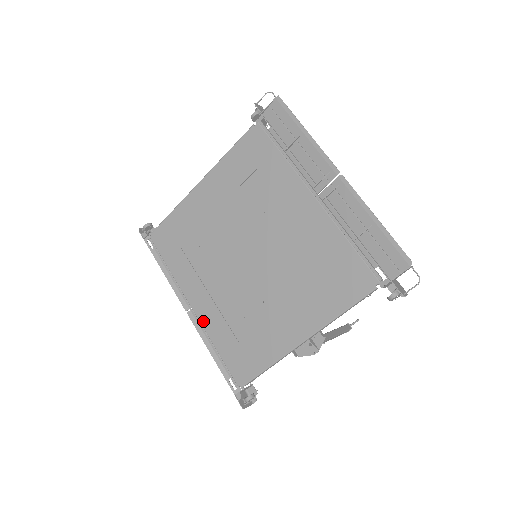
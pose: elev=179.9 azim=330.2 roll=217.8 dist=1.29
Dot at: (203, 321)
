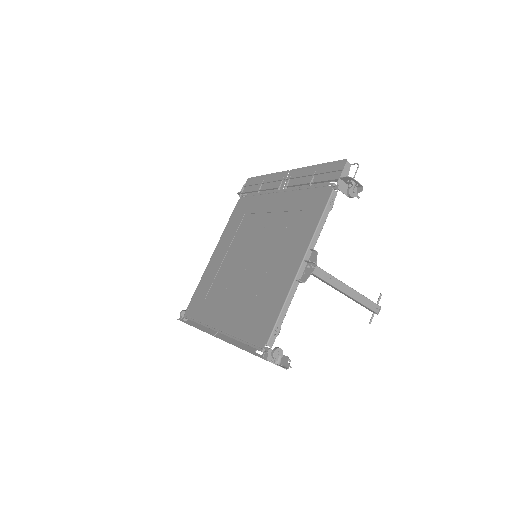
Dot at: (227, 329)
